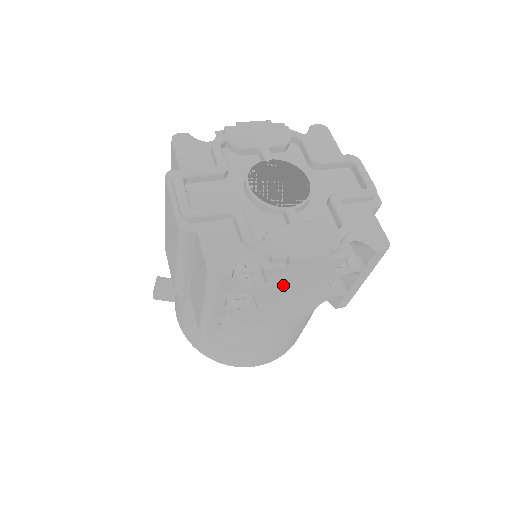
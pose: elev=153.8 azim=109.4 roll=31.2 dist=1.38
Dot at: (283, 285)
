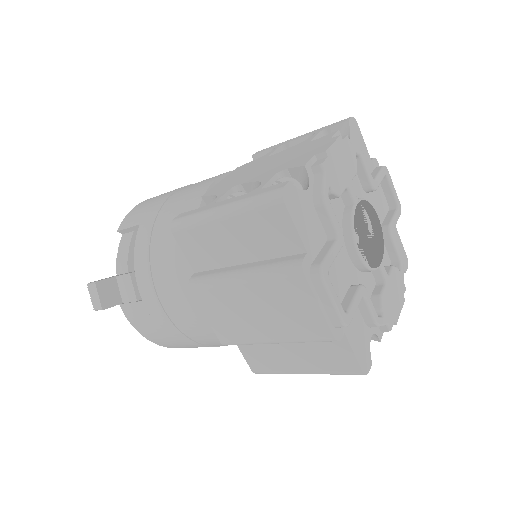
Dot at: occluded
